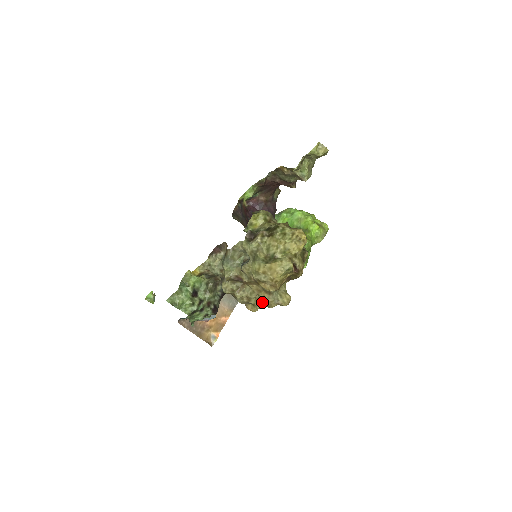
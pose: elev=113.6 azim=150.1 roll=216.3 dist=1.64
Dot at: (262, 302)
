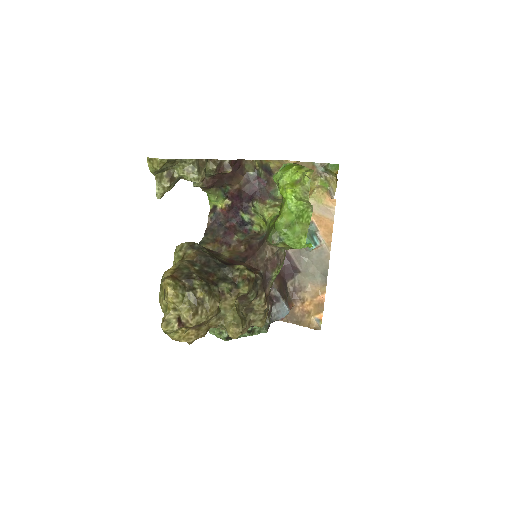
Dot at: occluded
